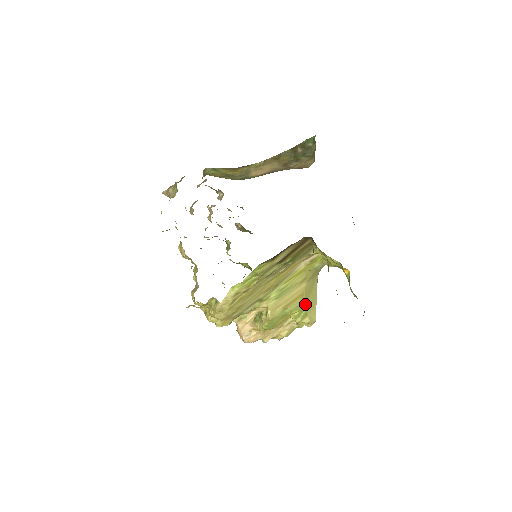
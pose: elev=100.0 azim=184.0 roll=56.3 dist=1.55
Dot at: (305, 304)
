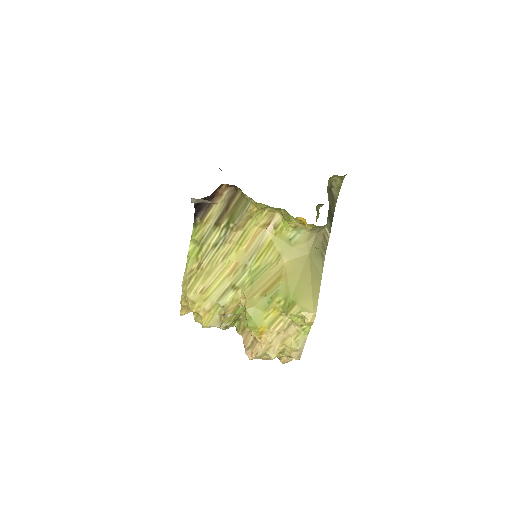
Dot at: (291, 289)
